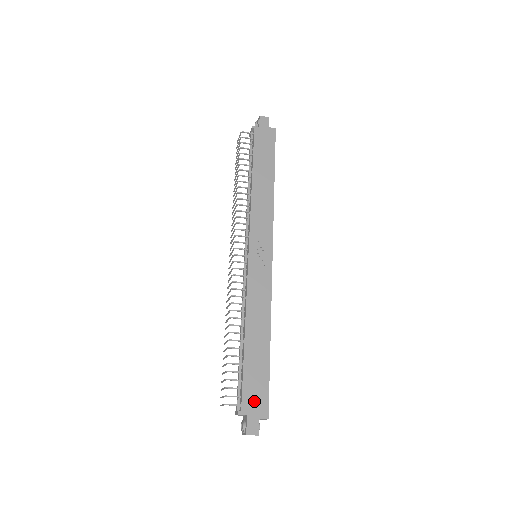
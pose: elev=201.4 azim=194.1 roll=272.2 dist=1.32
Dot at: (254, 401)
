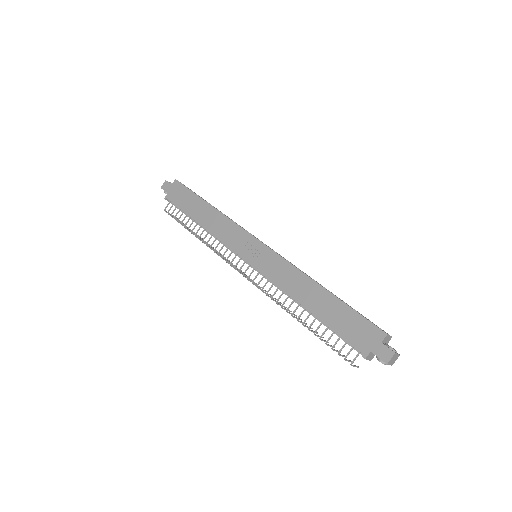
Dot at: (363, 337)
